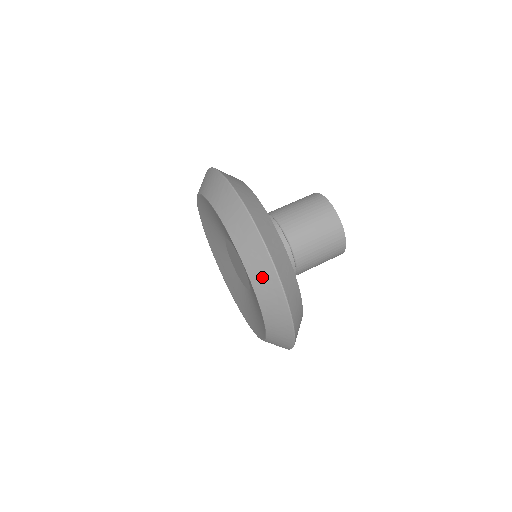
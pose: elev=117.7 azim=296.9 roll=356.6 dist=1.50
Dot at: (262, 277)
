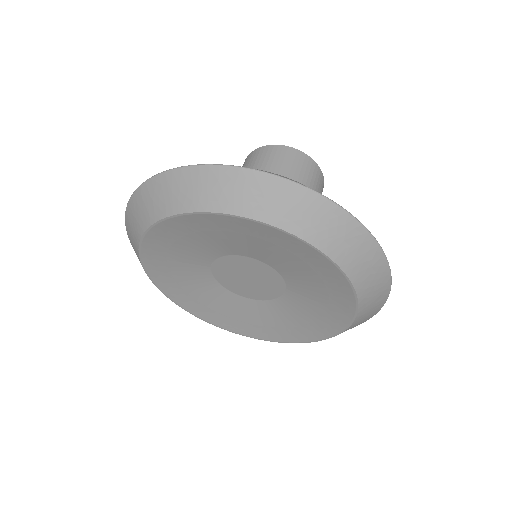
Dot at: (249, 196)
